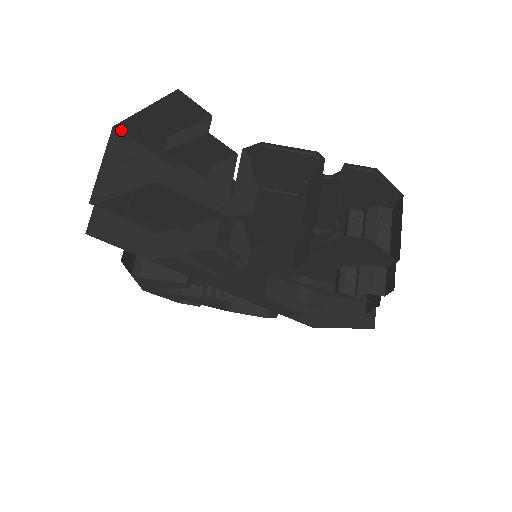
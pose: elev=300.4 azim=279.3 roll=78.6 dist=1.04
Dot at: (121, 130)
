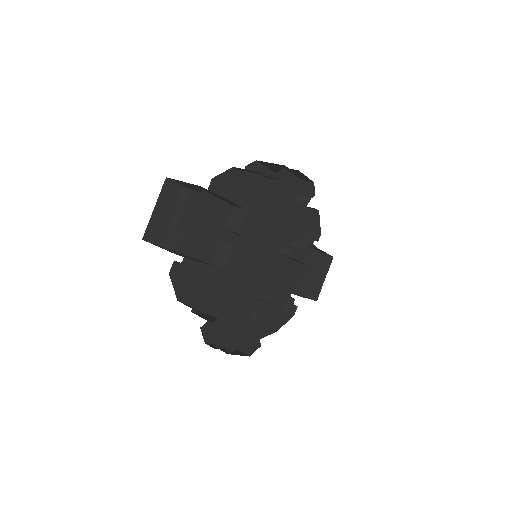
Dot at: (146, 240)
